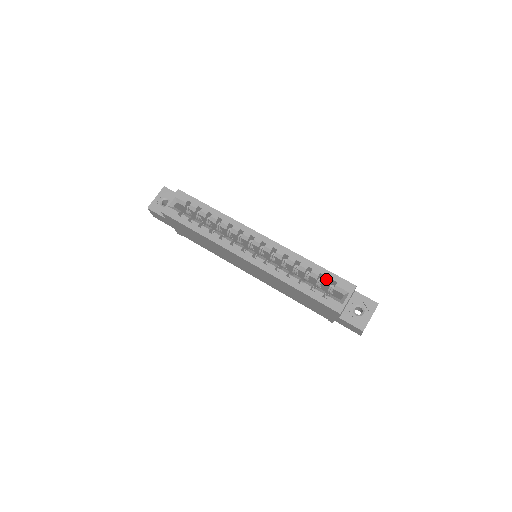
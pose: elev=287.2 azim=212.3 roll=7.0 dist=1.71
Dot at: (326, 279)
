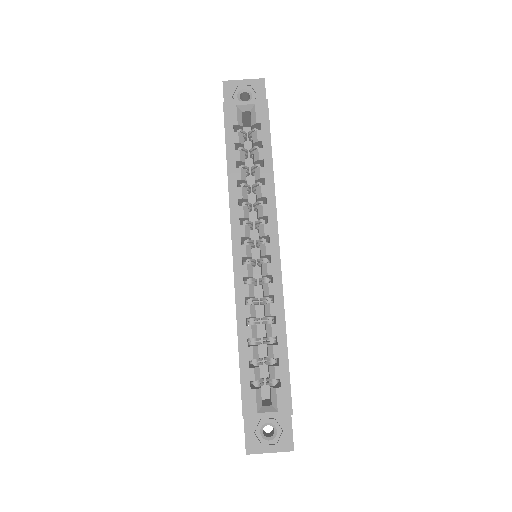
Dot at: (276, 370)
